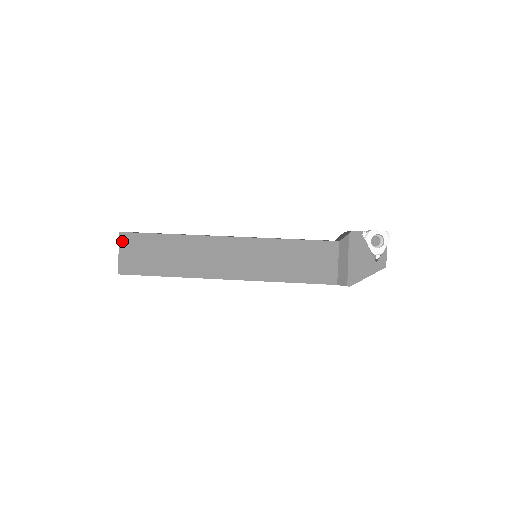
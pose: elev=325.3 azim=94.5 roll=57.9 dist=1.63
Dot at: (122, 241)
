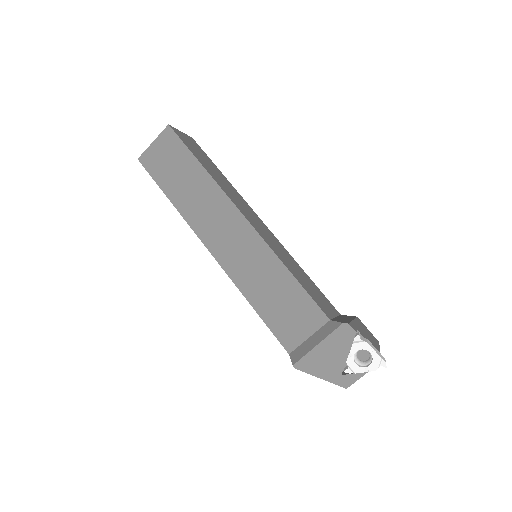
Dot at: (164, 134)
